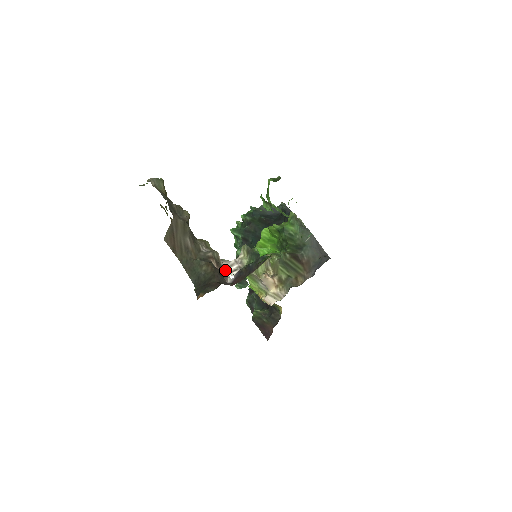
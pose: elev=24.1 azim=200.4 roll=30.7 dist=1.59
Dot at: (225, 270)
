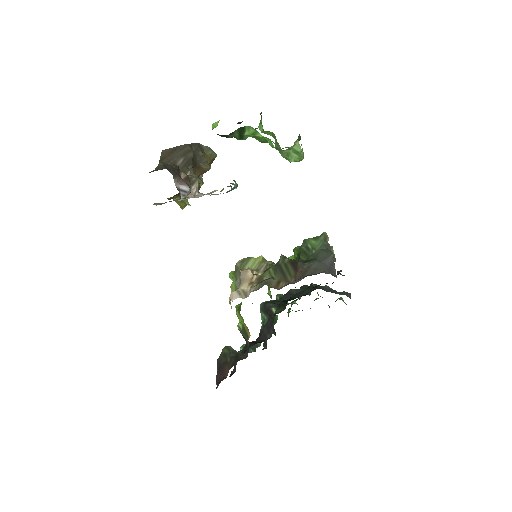
Dot at: occluded
